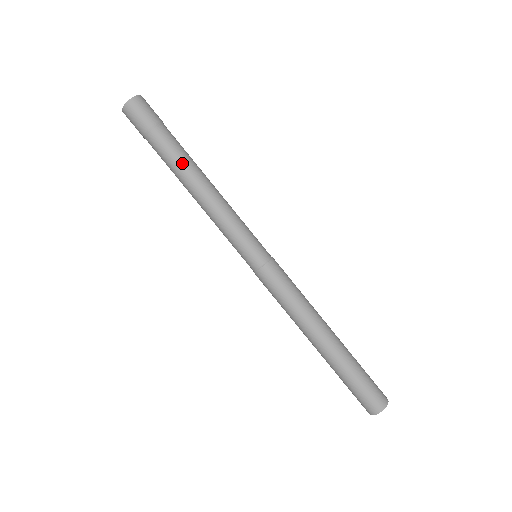
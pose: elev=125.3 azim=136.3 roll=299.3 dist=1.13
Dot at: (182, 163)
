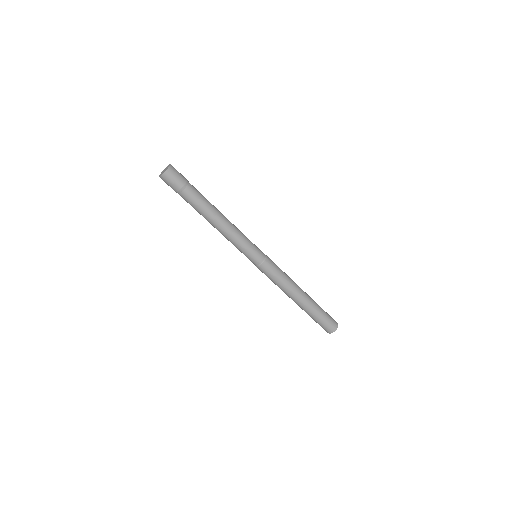
Dot at: (206, 207)
